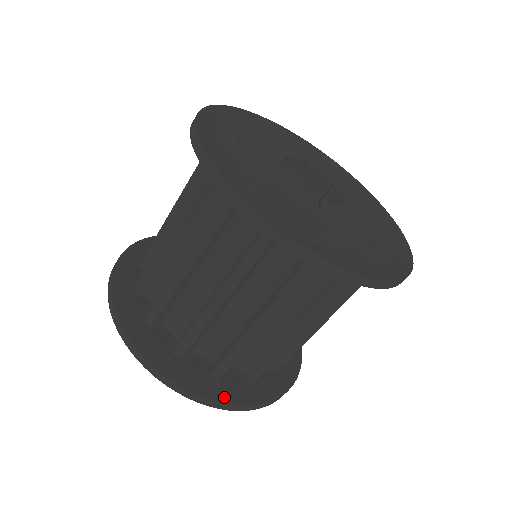
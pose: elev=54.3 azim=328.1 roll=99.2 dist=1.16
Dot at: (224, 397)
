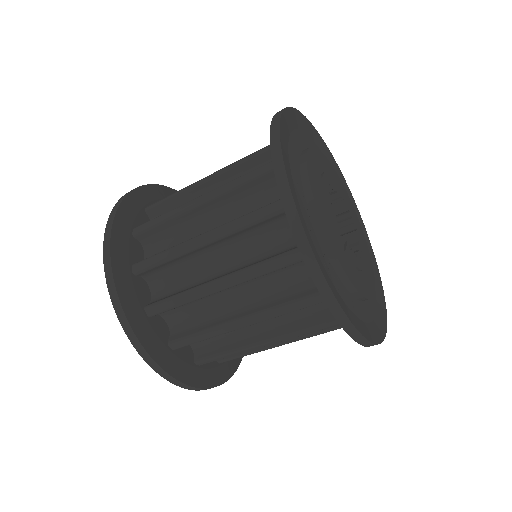
Dot at: (171, 368)
